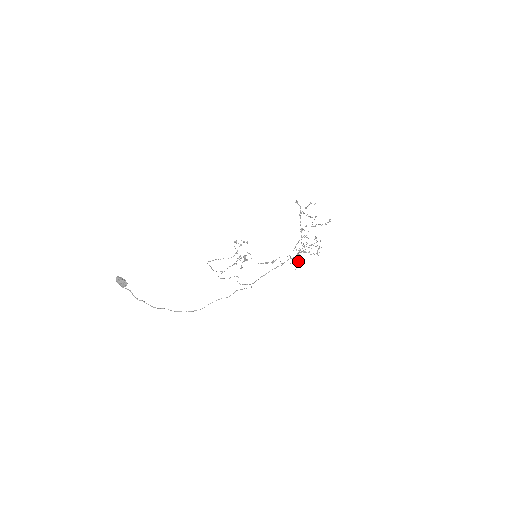
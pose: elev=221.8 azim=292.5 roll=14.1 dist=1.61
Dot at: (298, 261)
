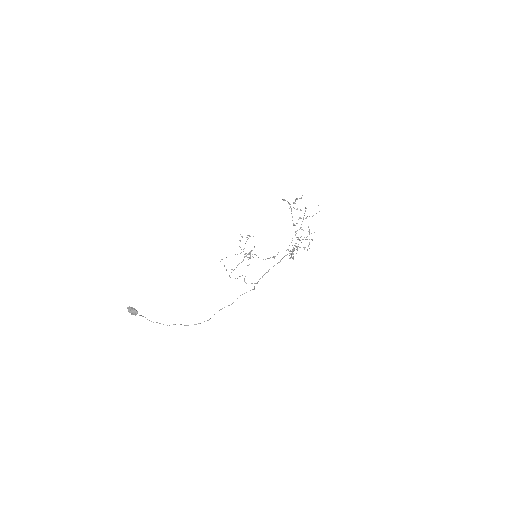
Dot at: occluded
